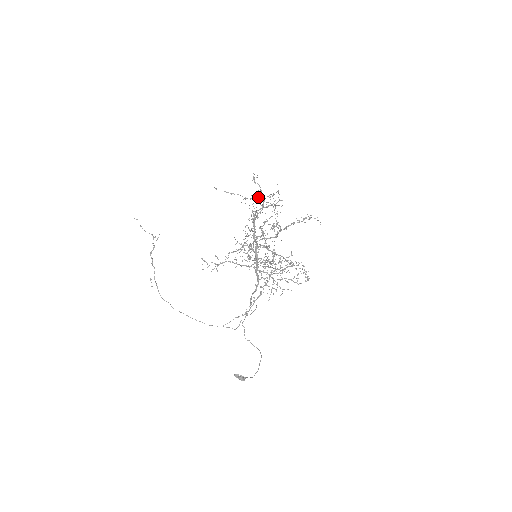
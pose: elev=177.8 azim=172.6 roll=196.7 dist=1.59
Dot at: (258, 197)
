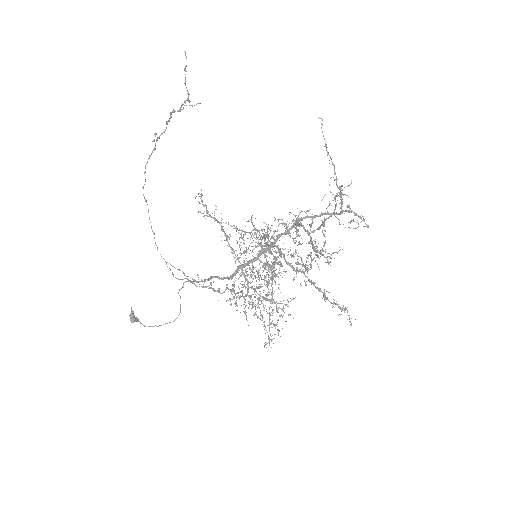
Dot at: occluded
